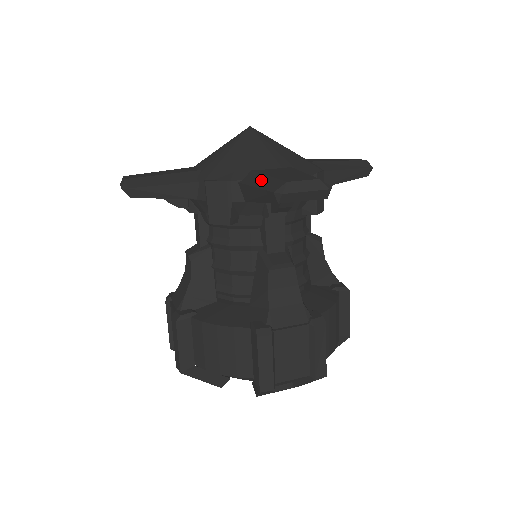
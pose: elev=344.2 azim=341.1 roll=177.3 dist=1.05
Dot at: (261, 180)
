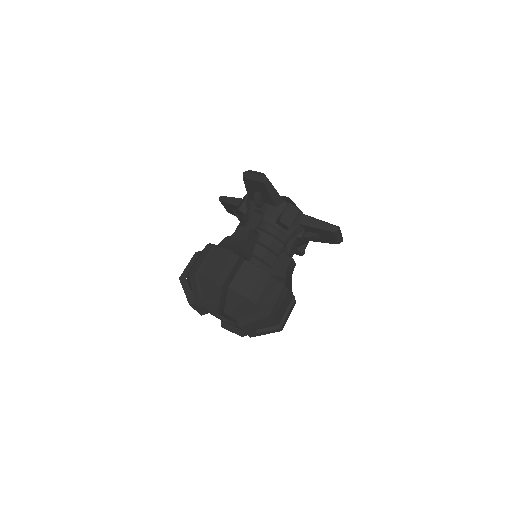
Dot at: occluded
